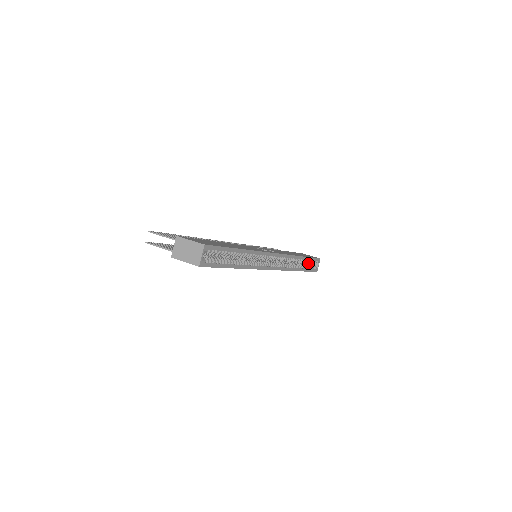
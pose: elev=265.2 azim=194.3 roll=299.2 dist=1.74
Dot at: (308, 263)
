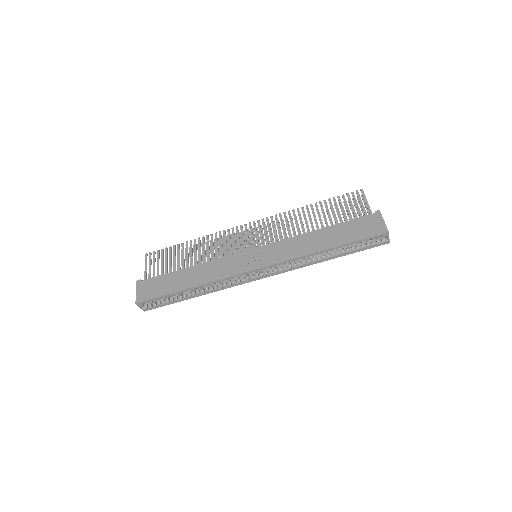
Dot at: occluded
